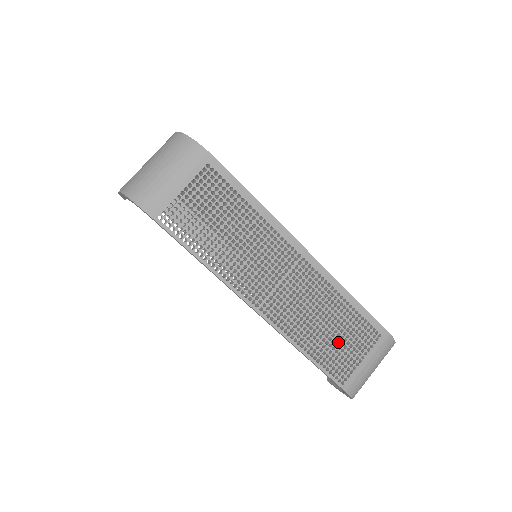
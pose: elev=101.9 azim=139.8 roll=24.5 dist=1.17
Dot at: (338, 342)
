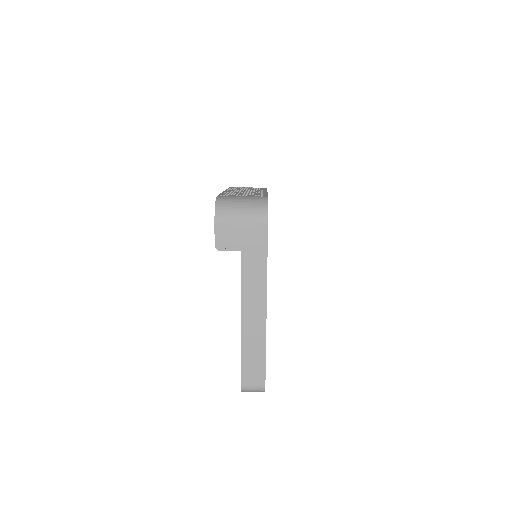
Dot at: occluded
